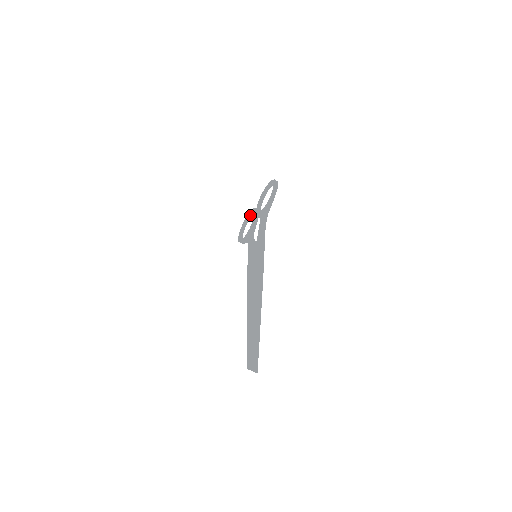
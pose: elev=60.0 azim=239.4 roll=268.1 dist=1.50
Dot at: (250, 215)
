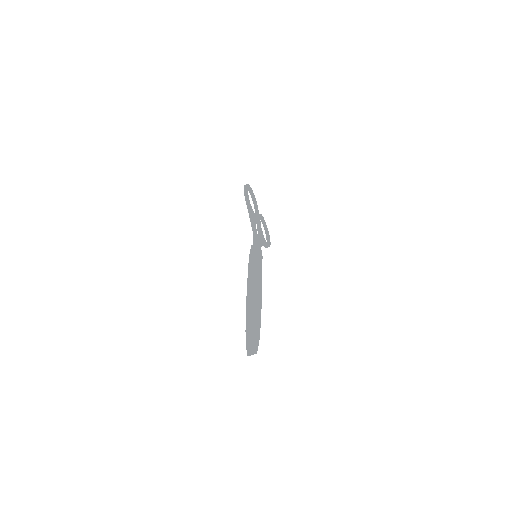
Dot at: (262, 221)
